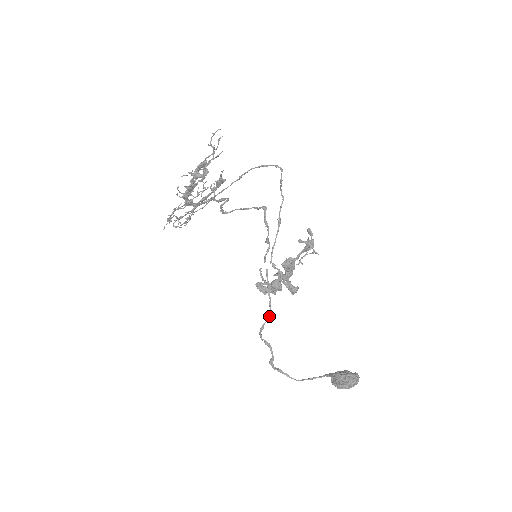
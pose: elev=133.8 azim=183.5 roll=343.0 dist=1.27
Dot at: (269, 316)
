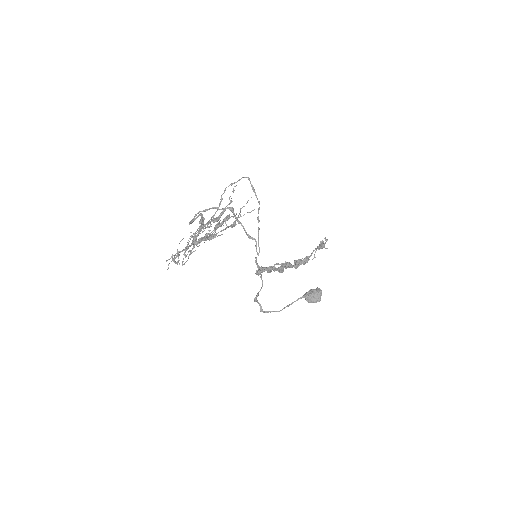
Dot at: (262, 286)
